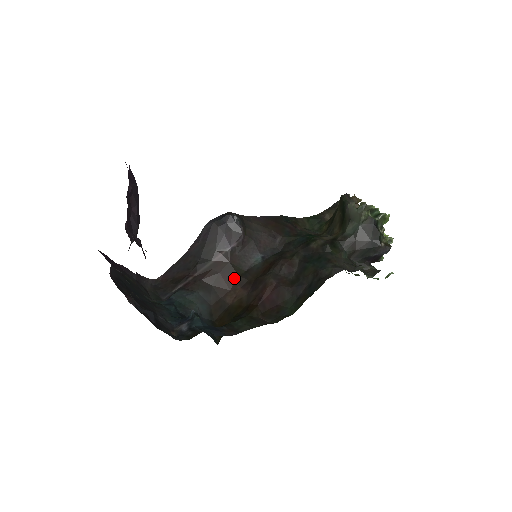
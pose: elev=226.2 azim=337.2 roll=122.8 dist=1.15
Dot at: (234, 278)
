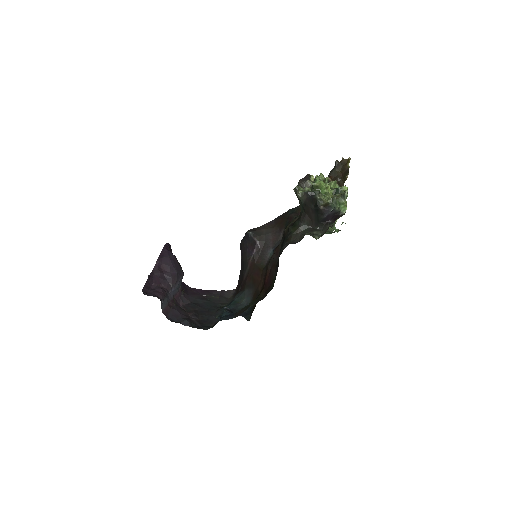
Dot at: (260, 273)
